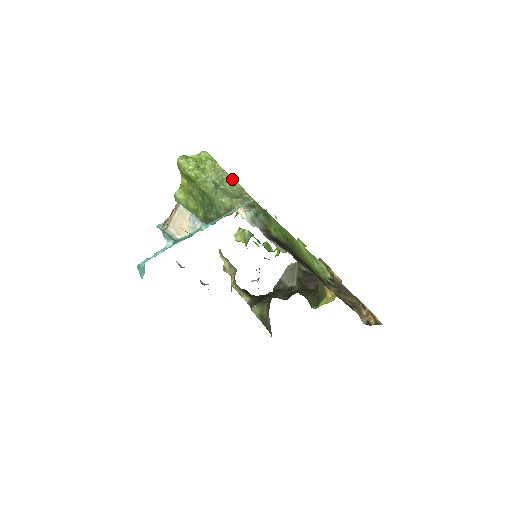
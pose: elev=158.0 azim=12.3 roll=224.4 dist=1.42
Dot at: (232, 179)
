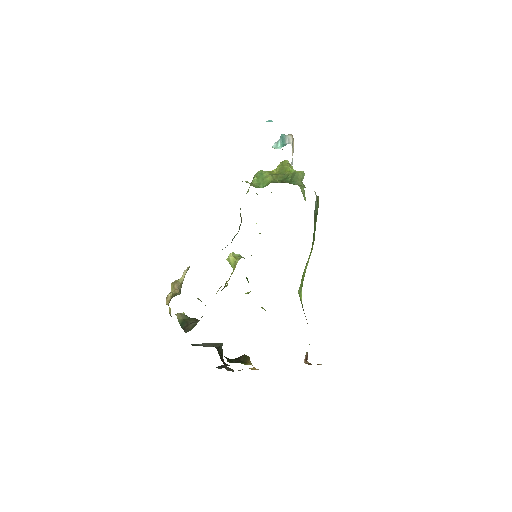
Dot at: (304, 194)
